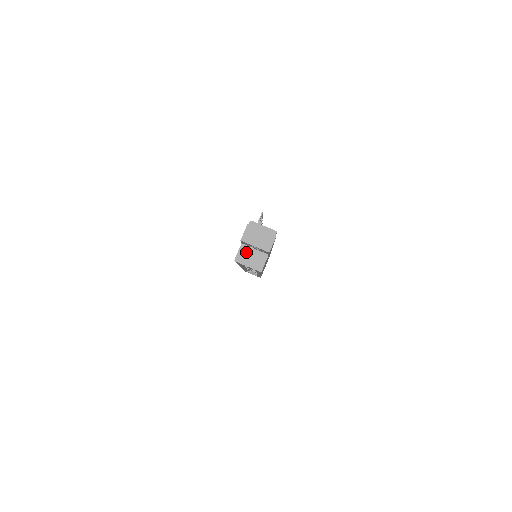
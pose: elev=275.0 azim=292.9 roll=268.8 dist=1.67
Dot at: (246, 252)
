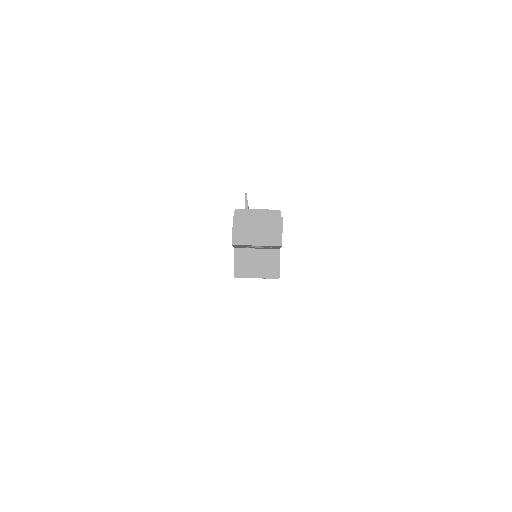
Dot at: (246, 258)
